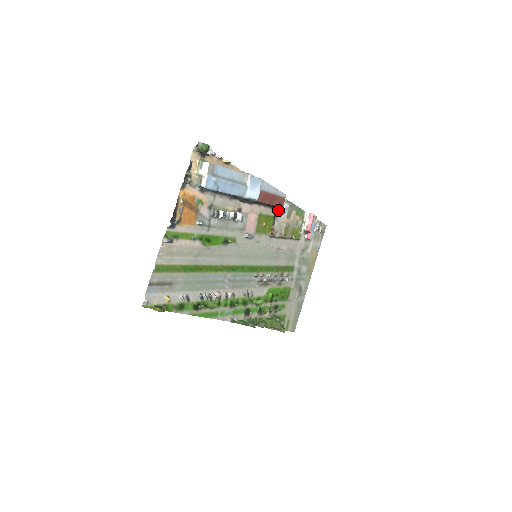
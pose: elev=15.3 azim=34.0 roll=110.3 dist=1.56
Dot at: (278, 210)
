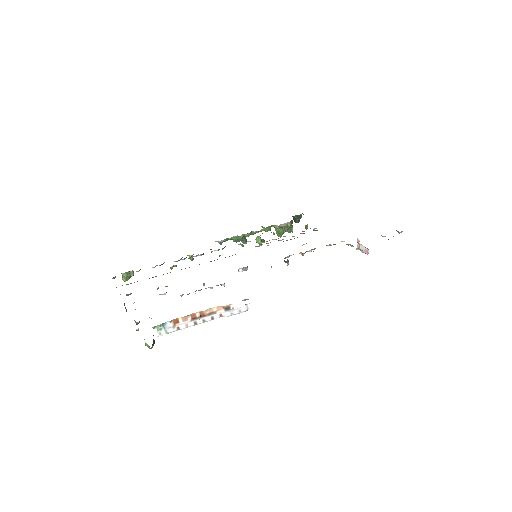
Dot at: occluded
